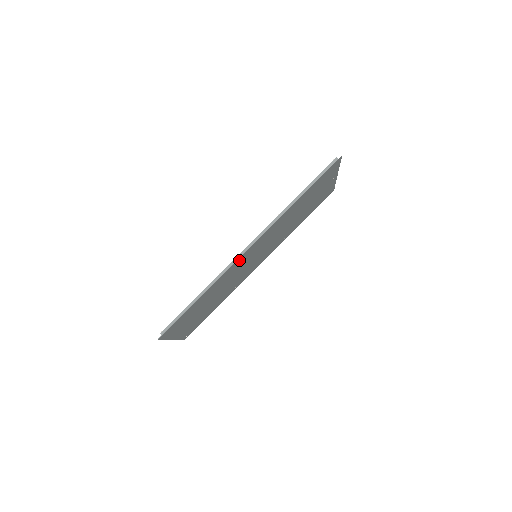
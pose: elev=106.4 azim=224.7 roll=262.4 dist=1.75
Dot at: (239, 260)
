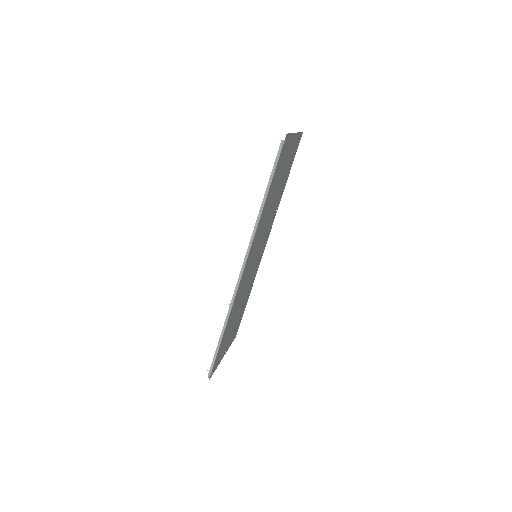
Dot at: (240, 285)
